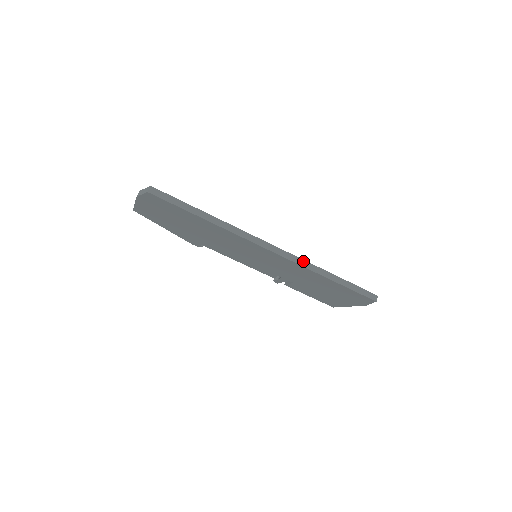
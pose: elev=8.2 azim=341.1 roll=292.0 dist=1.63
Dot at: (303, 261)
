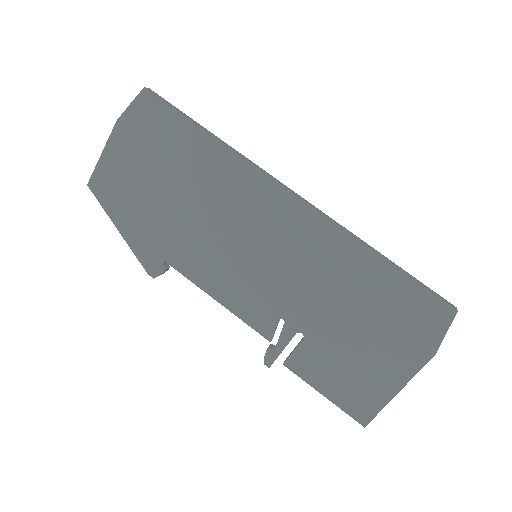
Dot at: (338, 224)
